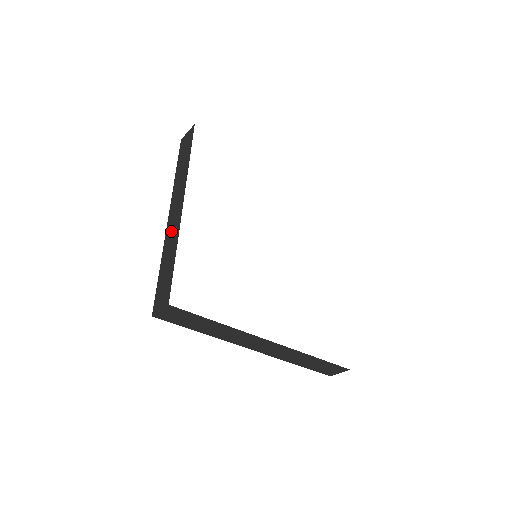
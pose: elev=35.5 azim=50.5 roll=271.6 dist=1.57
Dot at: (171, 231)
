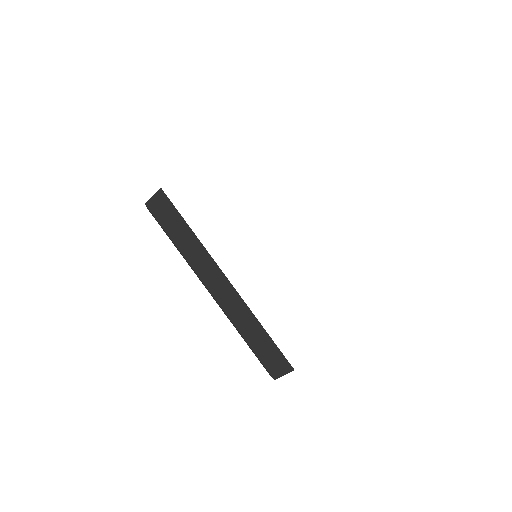
Dot at: (234, 309)
